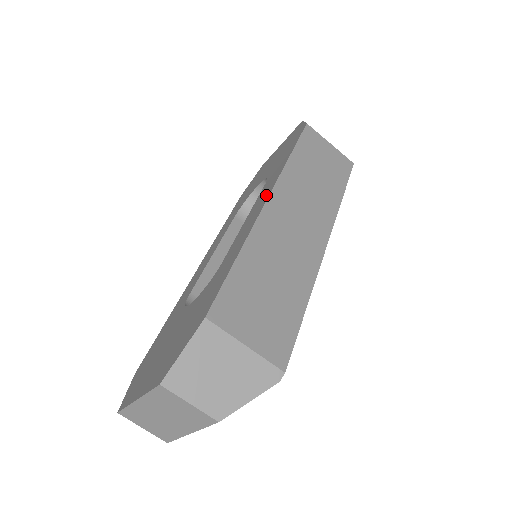
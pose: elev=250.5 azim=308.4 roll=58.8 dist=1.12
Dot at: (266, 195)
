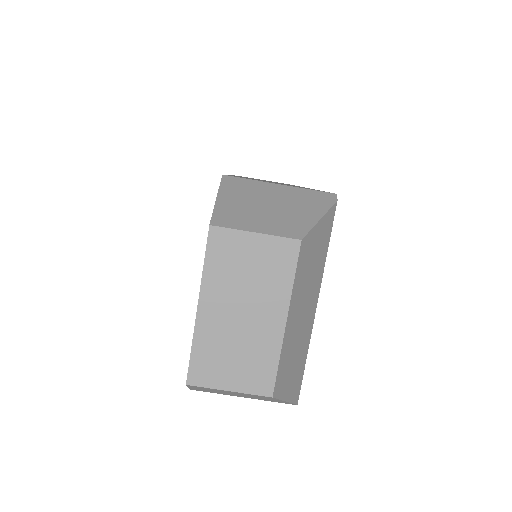
Dot at: occluded
